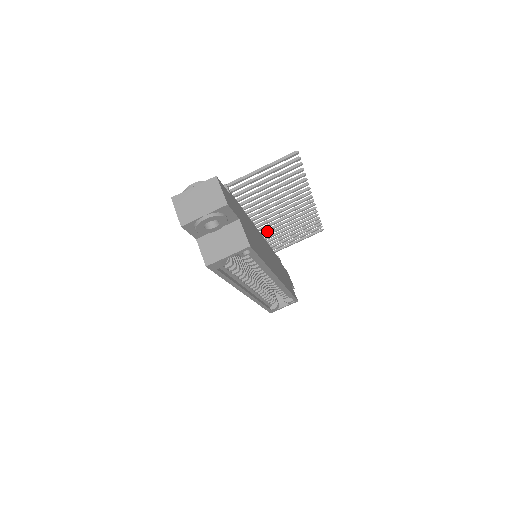
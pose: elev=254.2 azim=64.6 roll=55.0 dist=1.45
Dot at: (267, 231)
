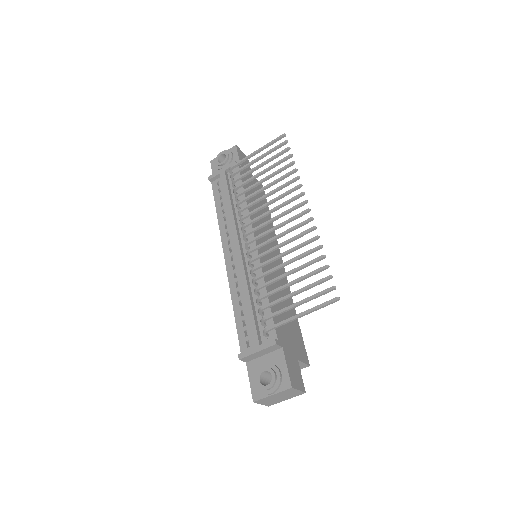
Dot at: (250, 214)
